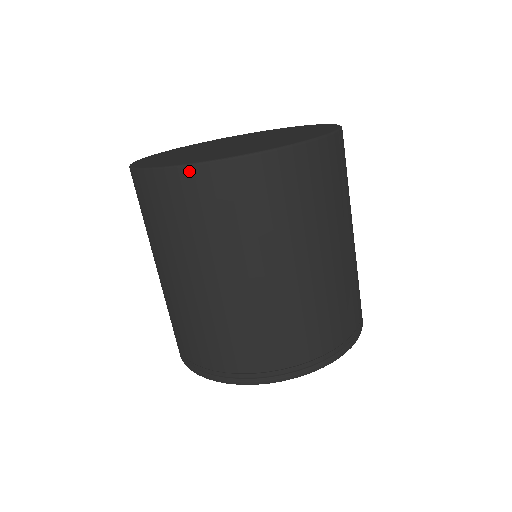
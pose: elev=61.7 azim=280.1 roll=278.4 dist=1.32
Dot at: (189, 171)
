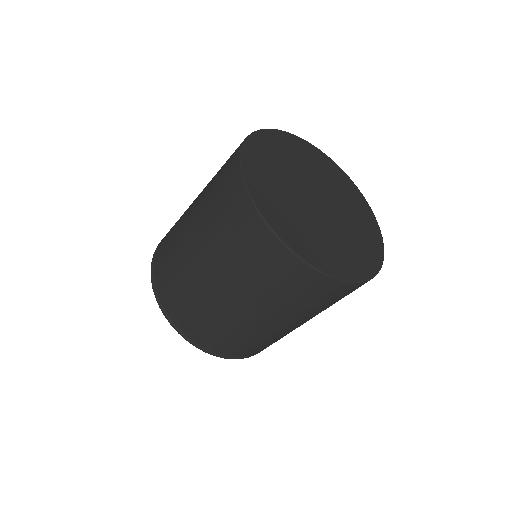
Dot at: (309, 270)
